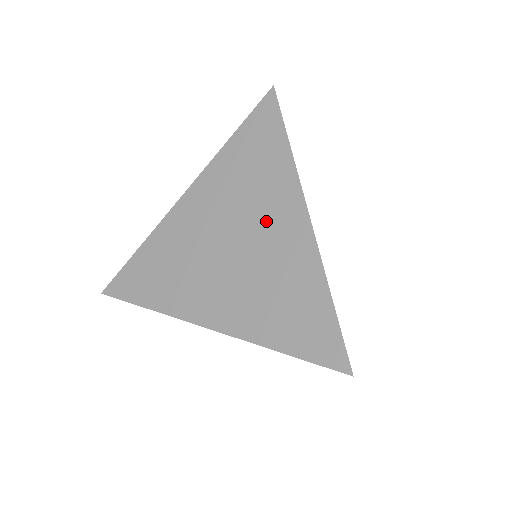
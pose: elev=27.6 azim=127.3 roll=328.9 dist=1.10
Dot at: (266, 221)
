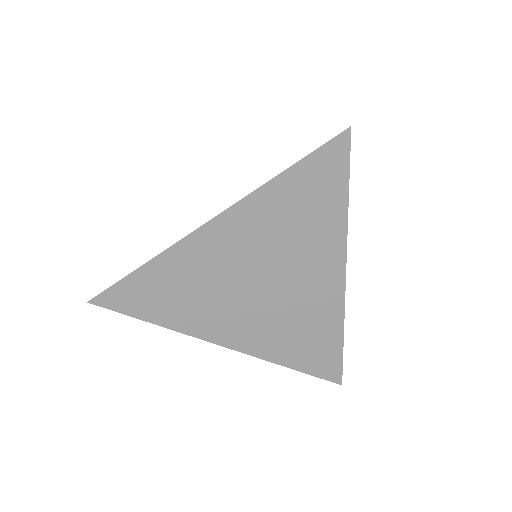
Dot at: (303, 272)
